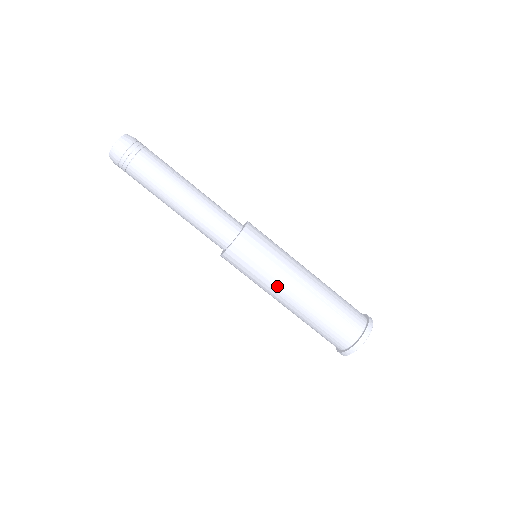
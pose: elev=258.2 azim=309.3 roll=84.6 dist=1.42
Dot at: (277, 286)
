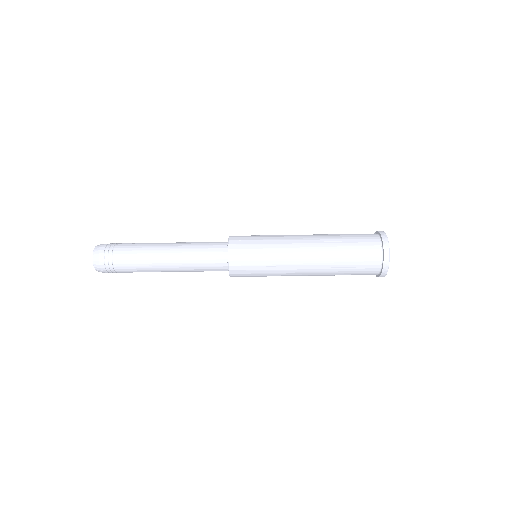
Dot at: occluded
